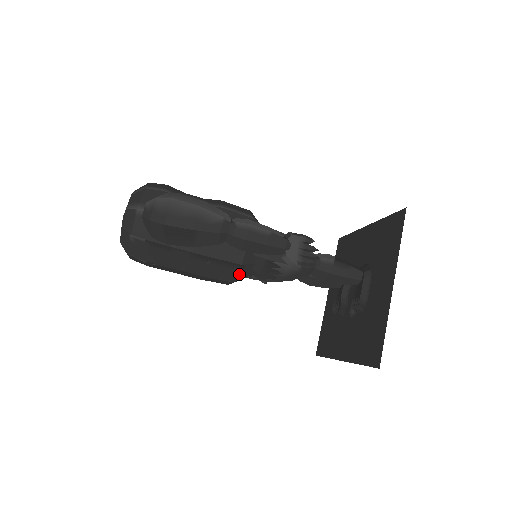
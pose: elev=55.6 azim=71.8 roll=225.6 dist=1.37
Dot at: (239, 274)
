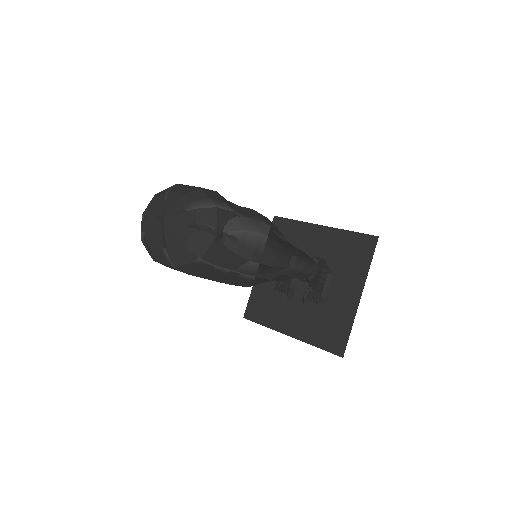
Dot at: occluded
